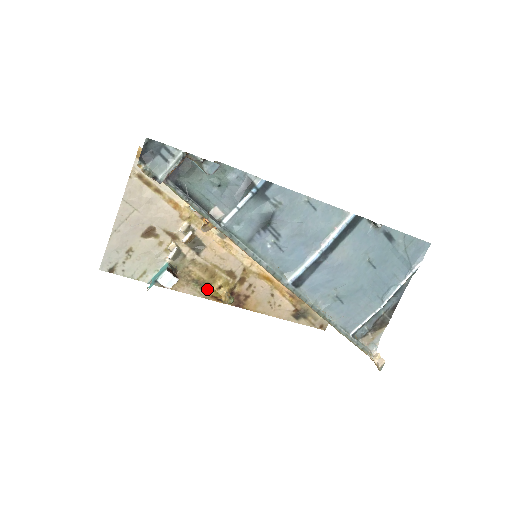
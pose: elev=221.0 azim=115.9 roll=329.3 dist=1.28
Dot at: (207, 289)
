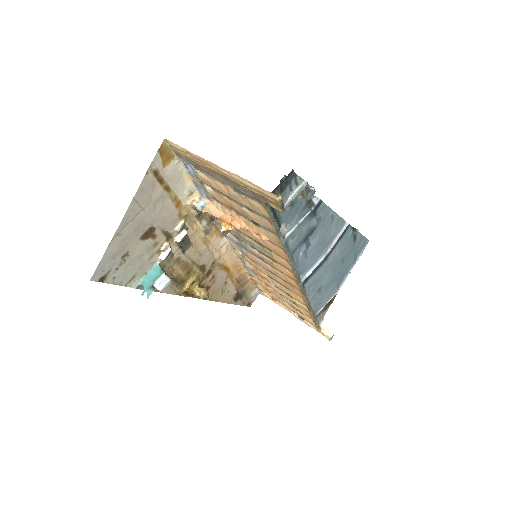
Dot at: (181, 286)
